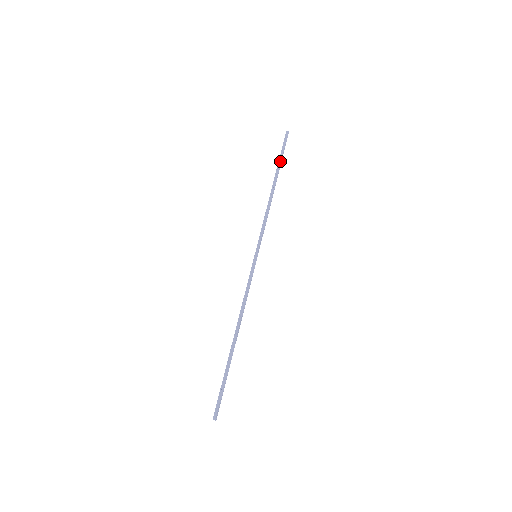
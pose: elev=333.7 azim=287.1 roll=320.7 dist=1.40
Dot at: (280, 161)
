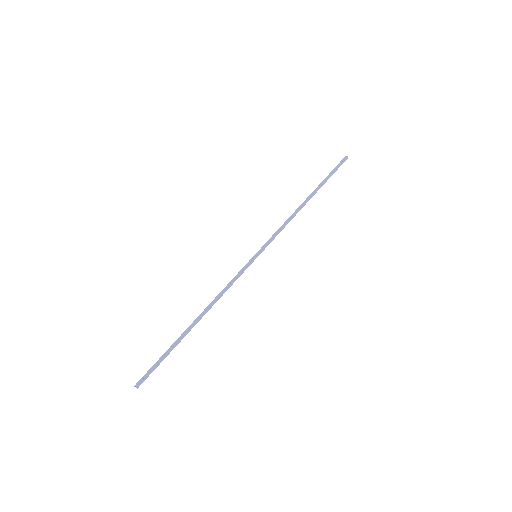
Dot at: (325, 180)
